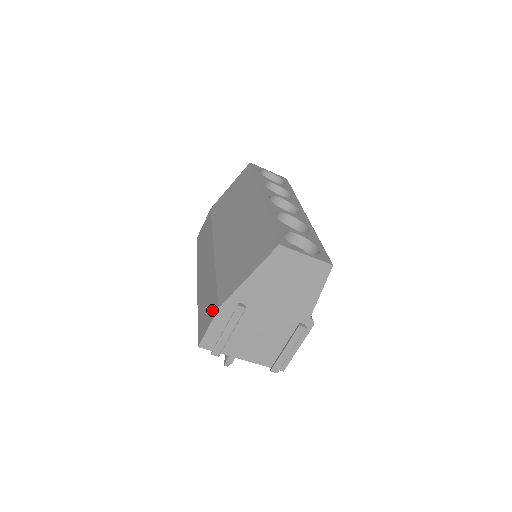
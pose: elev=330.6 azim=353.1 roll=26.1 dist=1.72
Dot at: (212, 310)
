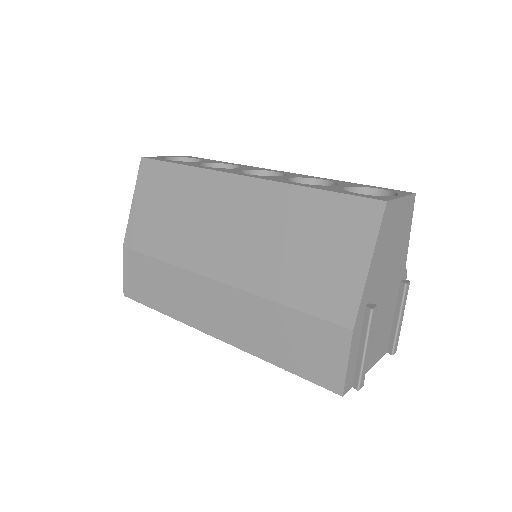
Dot at: (332, 341)
